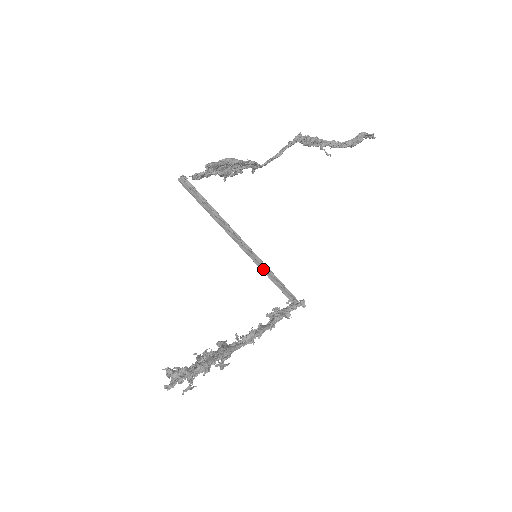
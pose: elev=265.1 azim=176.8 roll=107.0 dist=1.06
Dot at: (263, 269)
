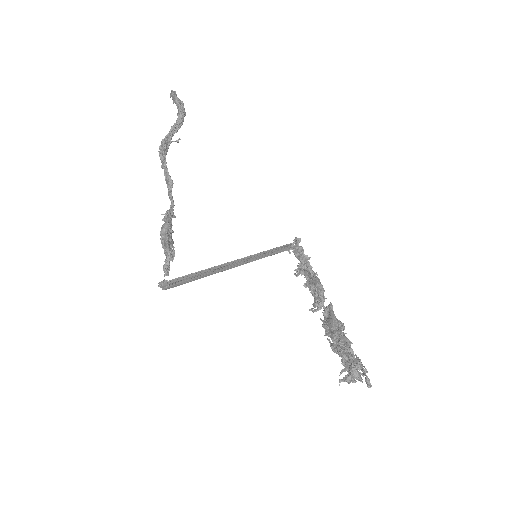
Dot at: (260, 257)
